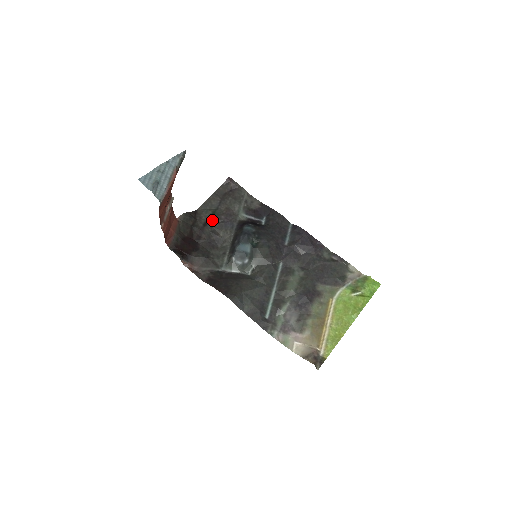
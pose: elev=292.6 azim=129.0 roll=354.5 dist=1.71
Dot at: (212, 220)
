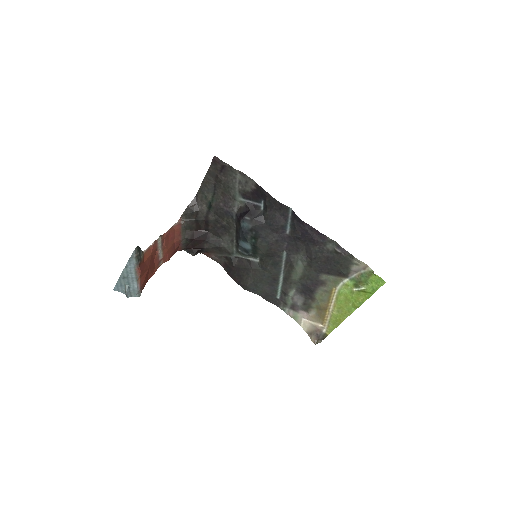
Dot at: (212, 208)
